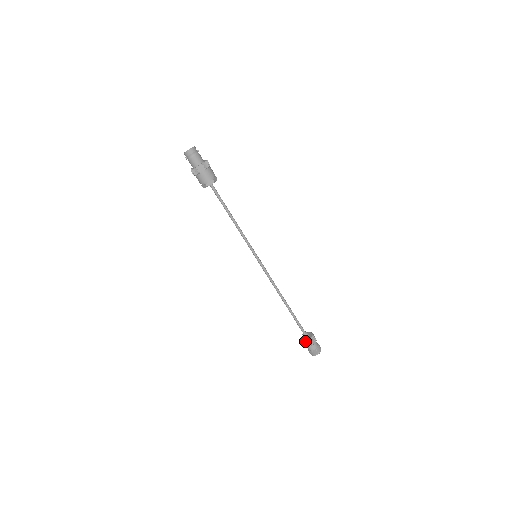
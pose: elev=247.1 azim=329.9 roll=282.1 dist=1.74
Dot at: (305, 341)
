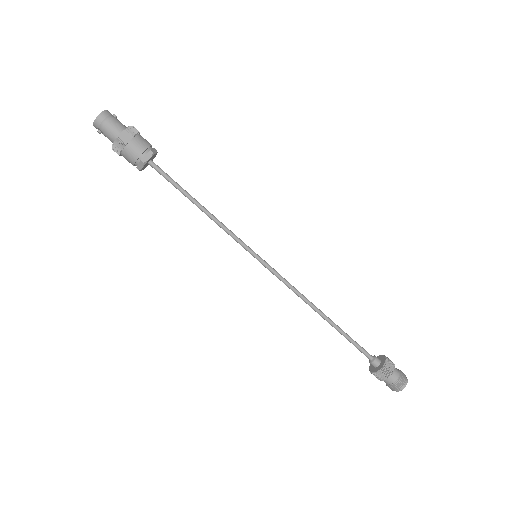
Dot at: (378, 370)
